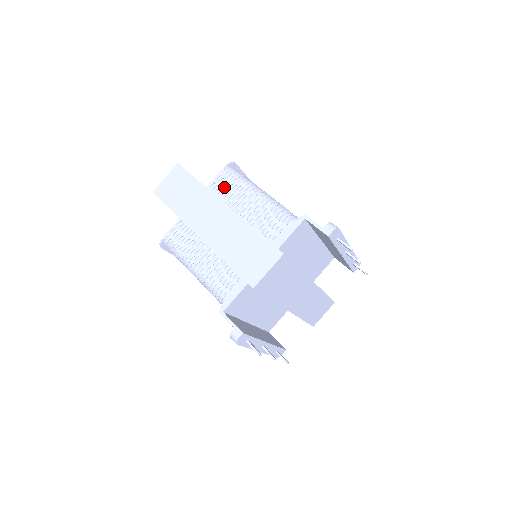
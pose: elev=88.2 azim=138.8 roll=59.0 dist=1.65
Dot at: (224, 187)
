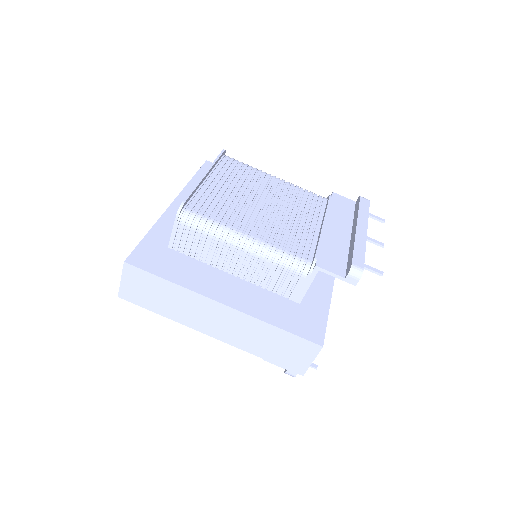
Dot at: (192, 244)
